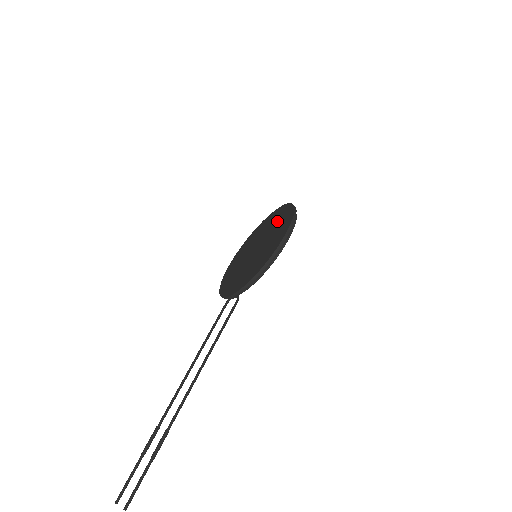
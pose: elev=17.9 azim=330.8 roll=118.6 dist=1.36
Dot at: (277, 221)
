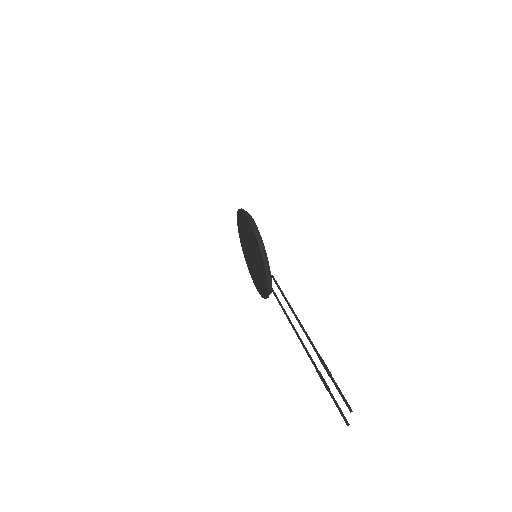
Dot at: (242, 229)
